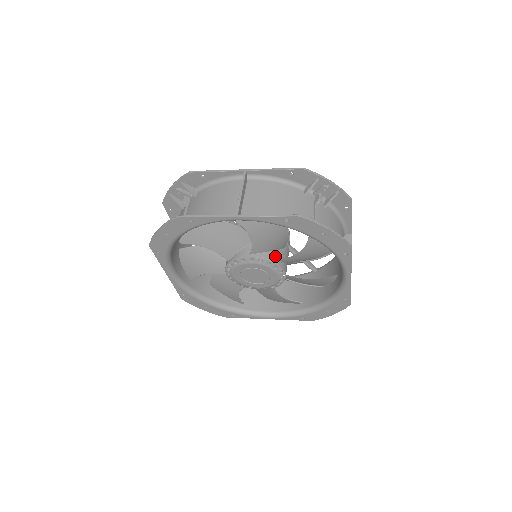
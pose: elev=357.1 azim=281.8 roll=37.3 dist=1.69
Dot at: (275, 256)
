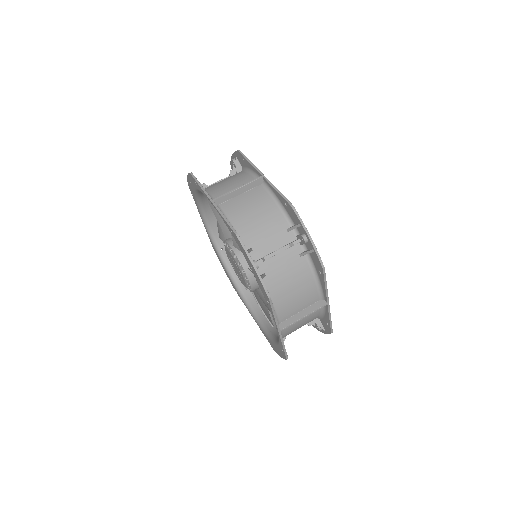
Dot at: occluded
